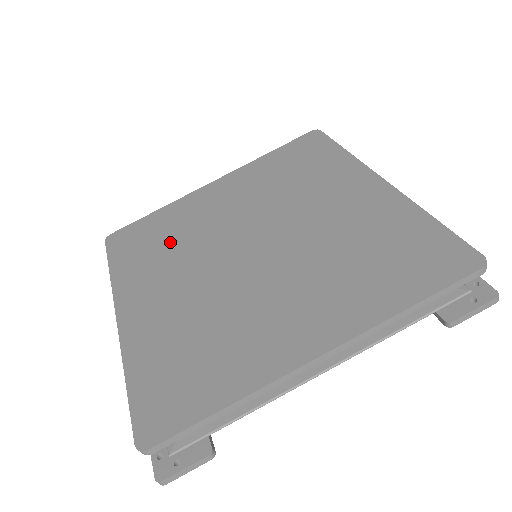
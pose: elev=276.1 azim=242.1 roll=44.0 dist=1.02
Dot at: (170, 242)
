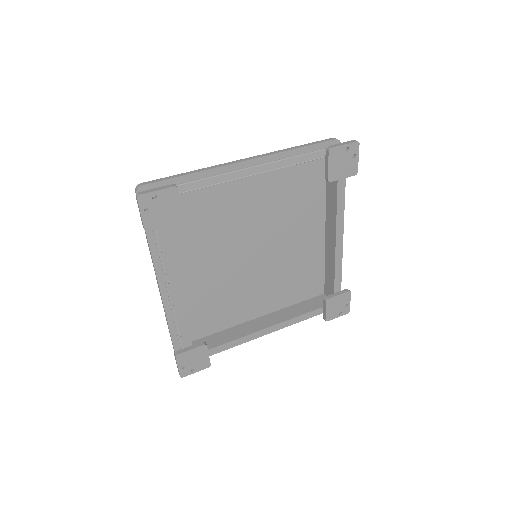
Dot at: occluded
